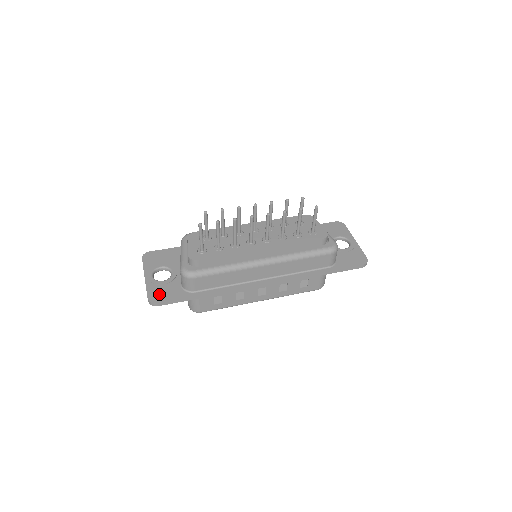
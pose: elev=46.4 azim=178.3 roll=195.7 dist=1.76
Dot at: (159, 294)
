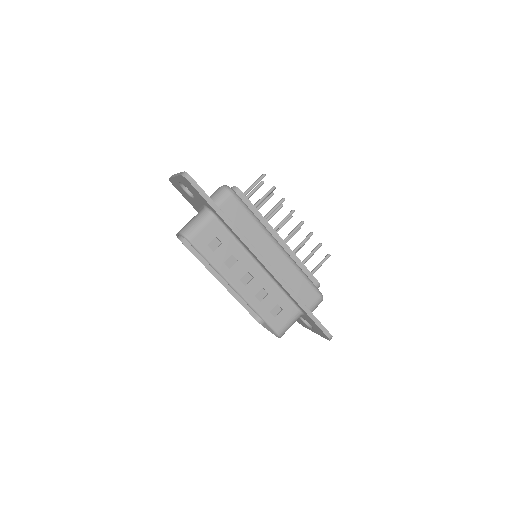
Dot at: occluded
